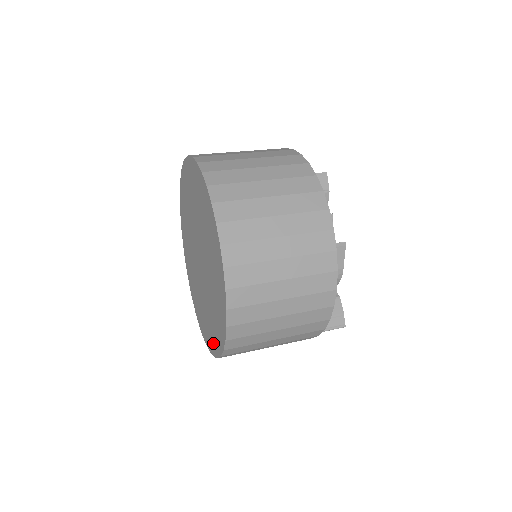
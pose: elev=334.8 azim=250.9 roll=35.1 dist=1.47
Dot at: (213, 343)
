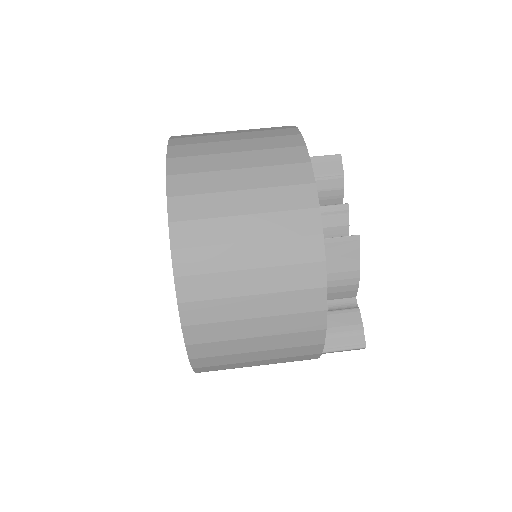
Dot at: occluded
